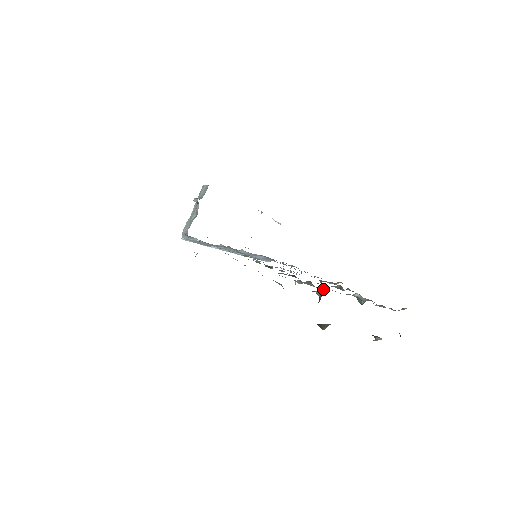
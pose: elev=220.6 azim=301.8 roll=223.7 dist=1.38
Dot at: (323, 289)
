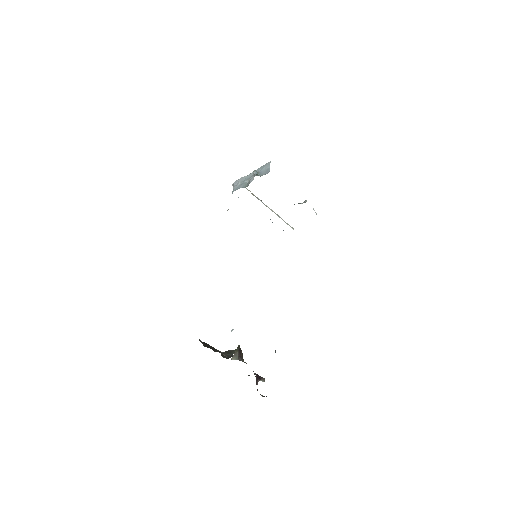
Dot at: occluded
